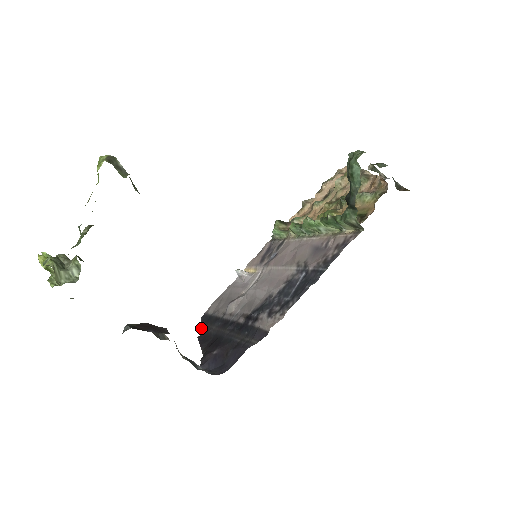
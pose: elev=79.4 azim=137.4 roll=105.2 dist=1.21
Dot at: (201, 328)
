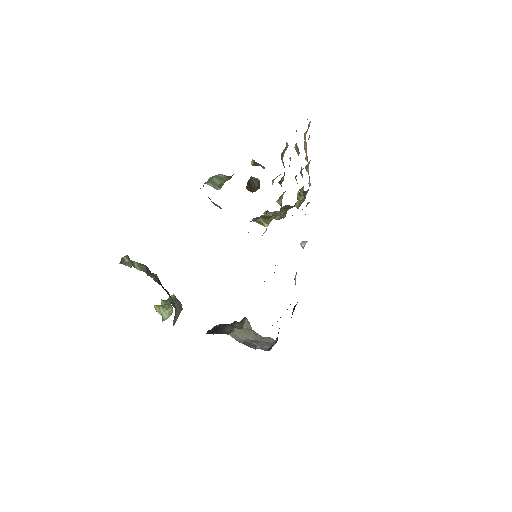
Dot at: occluded
